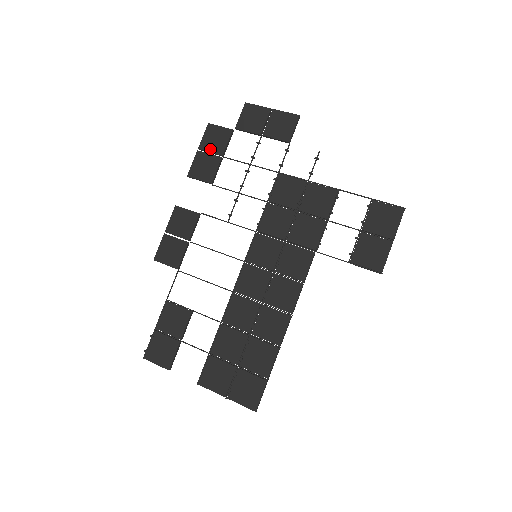
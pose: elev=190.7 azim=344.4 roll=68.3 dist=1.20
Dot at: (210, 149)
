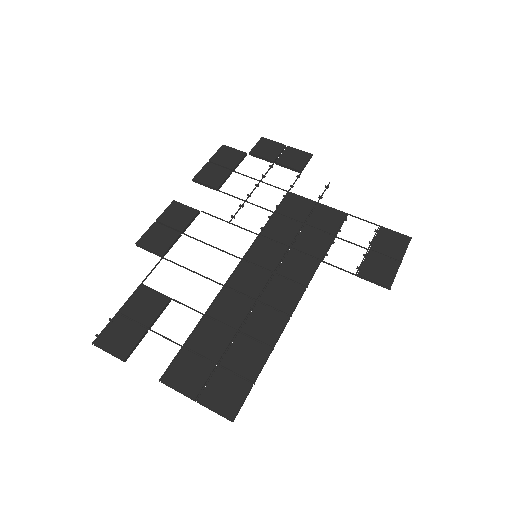
Dot at: (221, 163)
